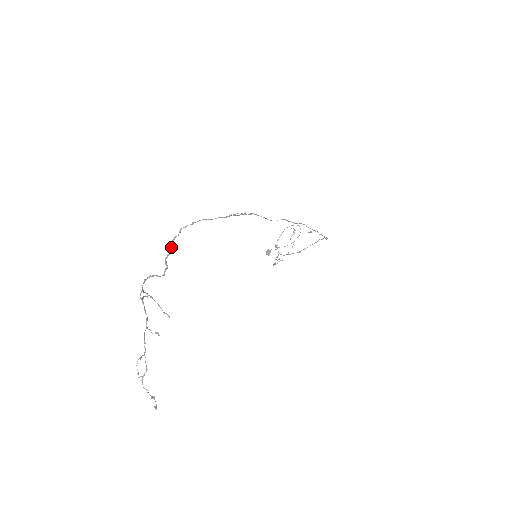
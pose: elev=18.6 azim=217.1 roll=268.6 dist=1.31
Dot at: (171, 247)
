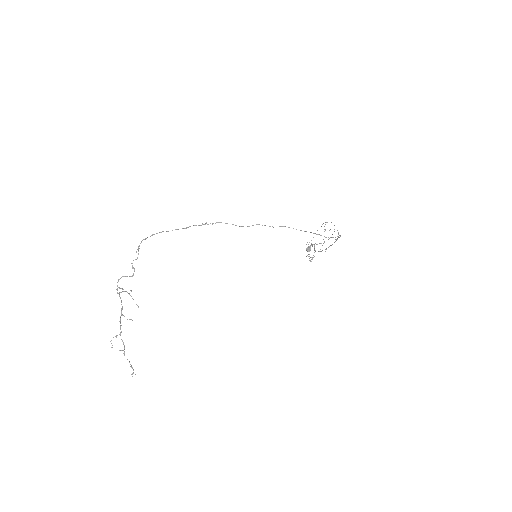
Dot at: (138, 254)
